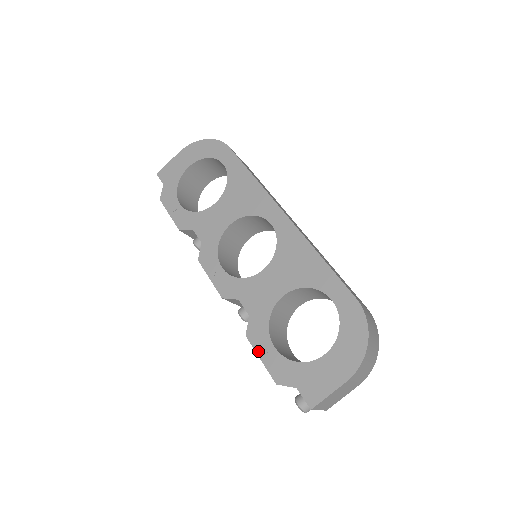
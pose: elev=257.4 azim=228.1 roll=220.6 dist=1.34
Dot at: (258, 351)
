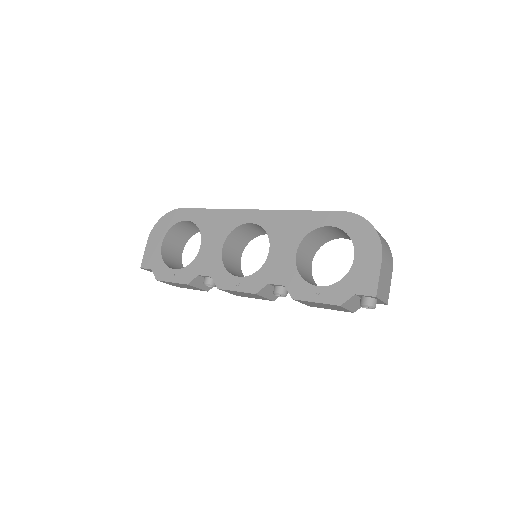
Dot at: (309, 299)
